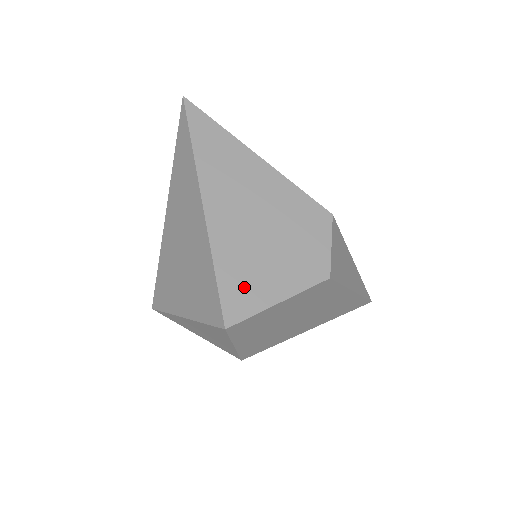
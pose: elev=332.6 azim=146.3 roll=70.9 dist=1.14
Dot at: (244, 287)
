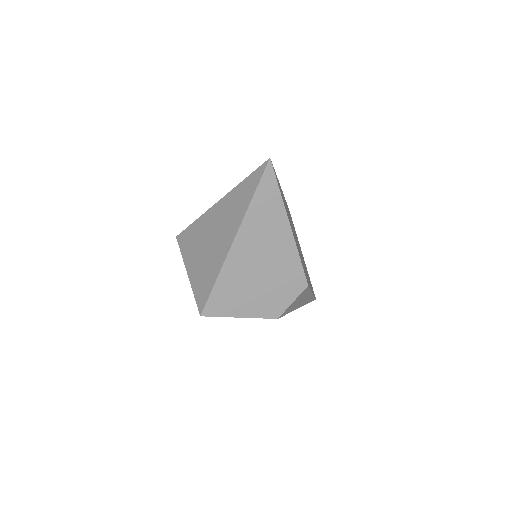
Dot at: (225, 300)
